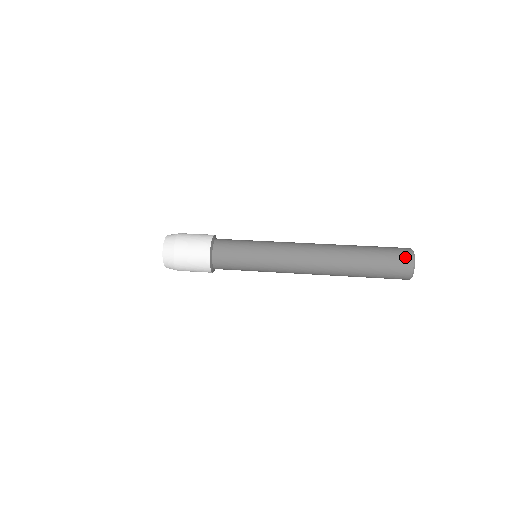
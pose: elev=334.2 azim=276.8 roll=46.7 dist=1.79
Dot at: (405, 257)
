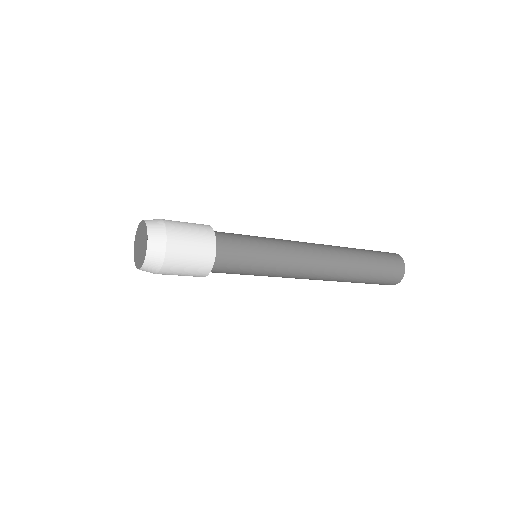
Dot at: (399, 270)
